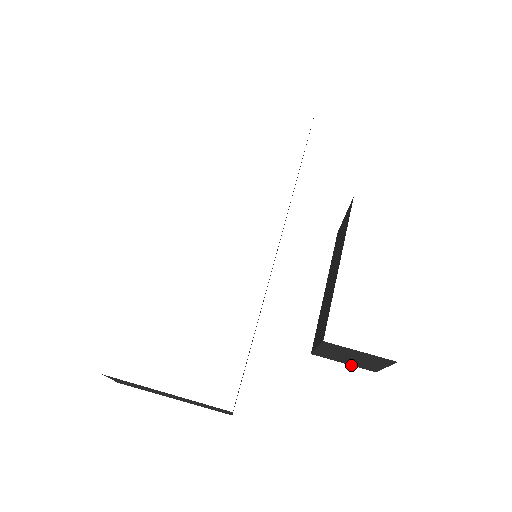
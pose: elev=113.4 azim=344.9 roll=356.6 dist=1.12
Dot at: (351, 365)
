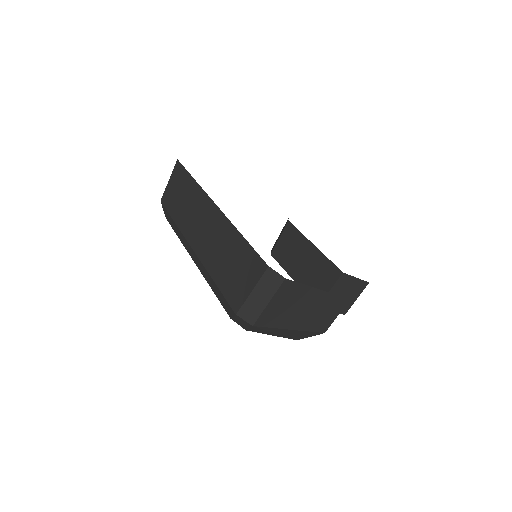
Dot at: occluded
